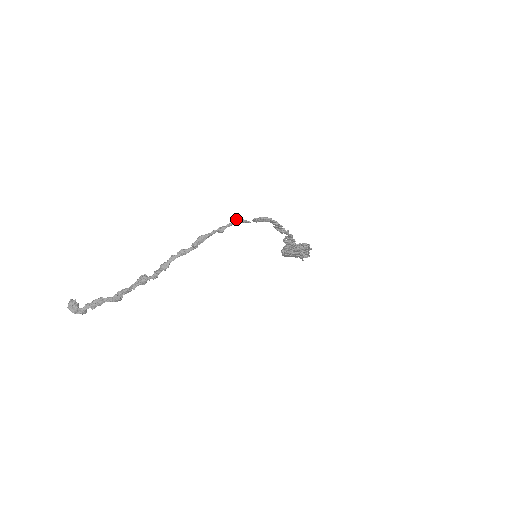
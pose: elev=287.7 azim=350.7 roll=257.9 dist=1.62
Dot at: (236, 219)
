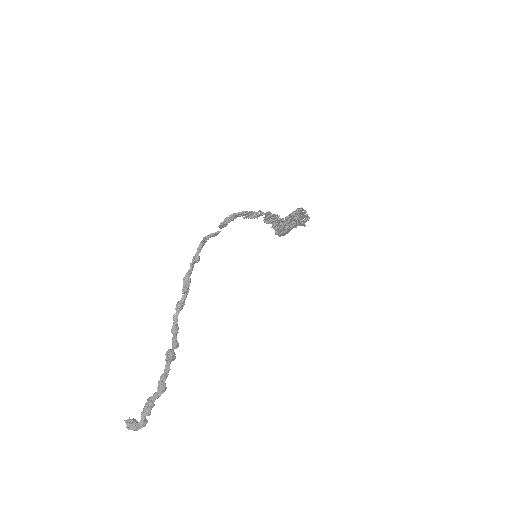
Dot at: occluded
